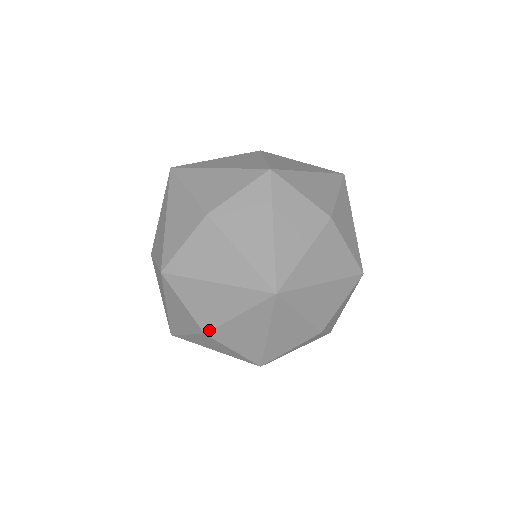
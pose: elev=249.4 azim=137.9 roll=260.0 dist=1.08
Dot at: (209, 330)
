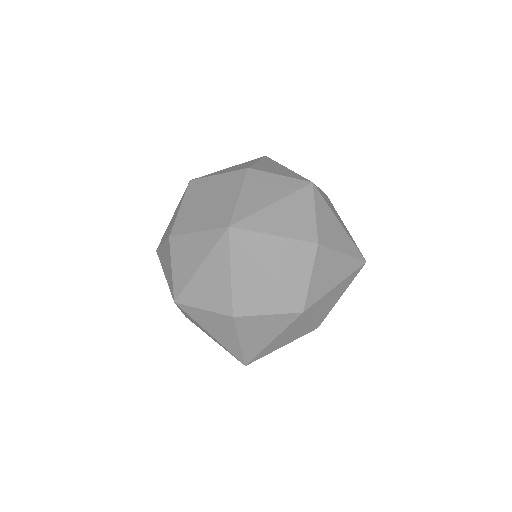
Dot at: (190, 320)
